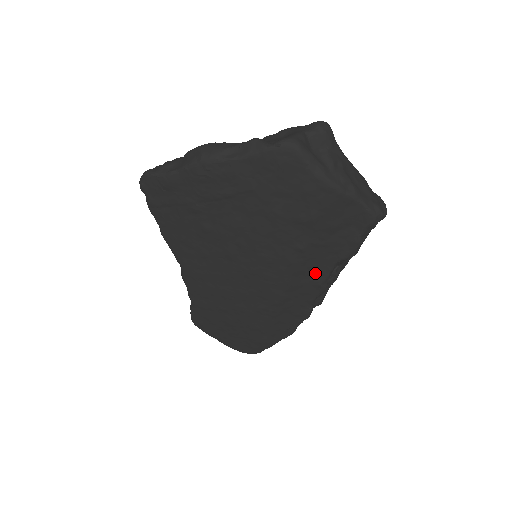
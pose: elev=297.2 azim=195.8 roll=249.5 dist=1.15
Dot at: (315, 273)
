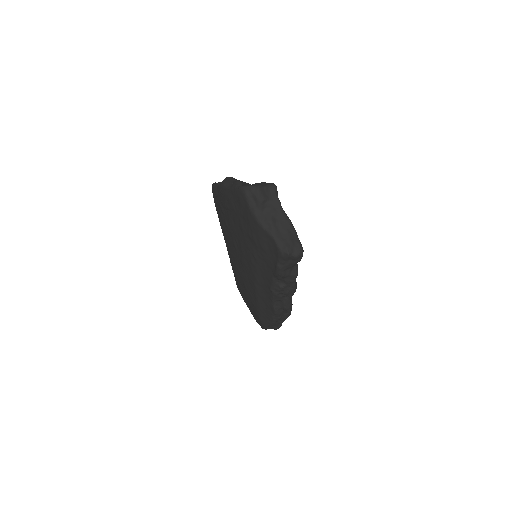
Dot at: (267, 278)
